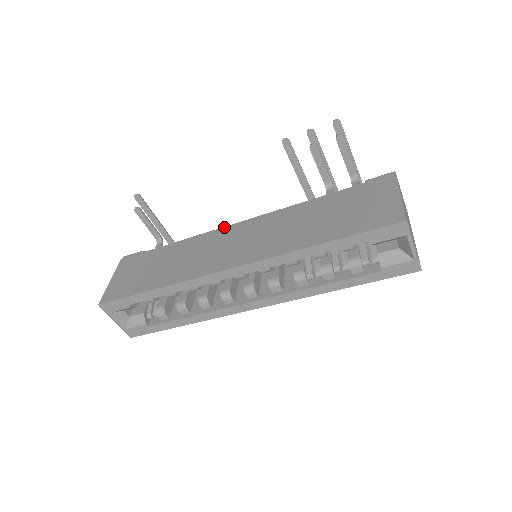
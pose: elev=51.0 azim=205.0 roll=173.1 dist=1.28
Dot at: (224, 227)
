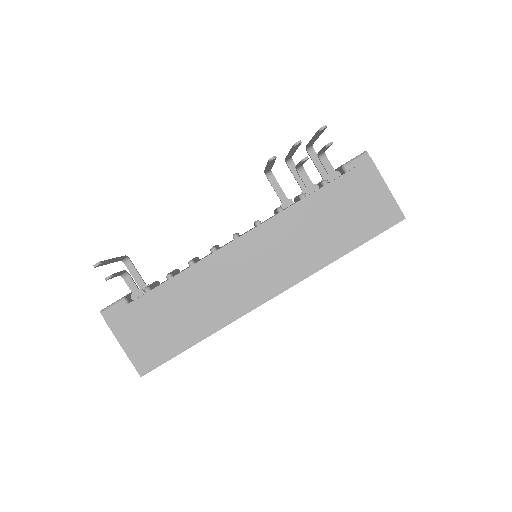
Dot at: (220, 250)
